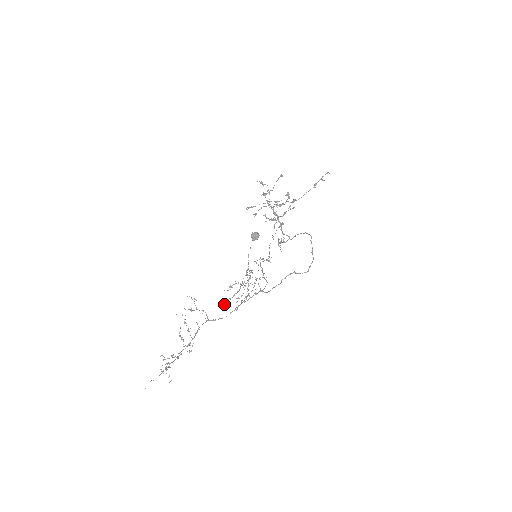
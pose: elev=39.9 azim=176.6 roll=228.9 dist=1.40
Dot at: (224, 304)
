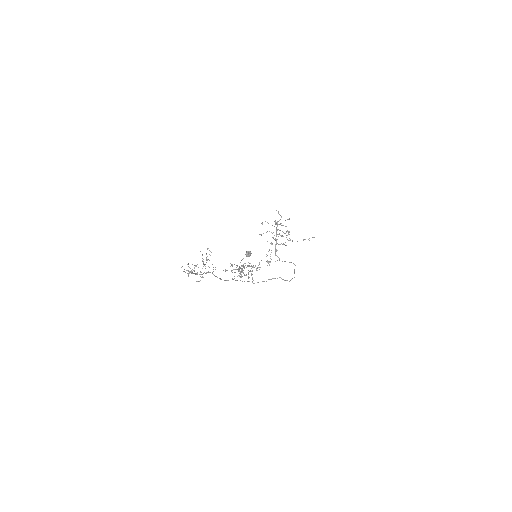
Dot at: occluded
